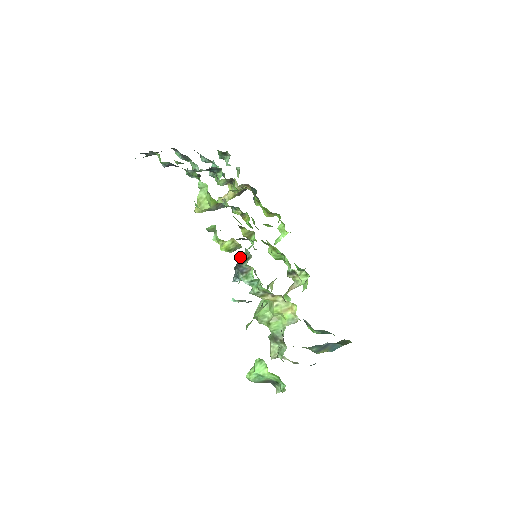
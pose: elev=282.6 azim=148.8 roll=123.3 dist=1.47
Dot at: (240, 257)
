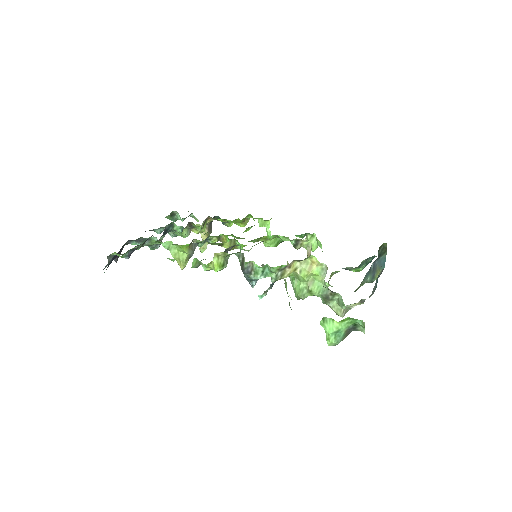
Dot at: occluded
